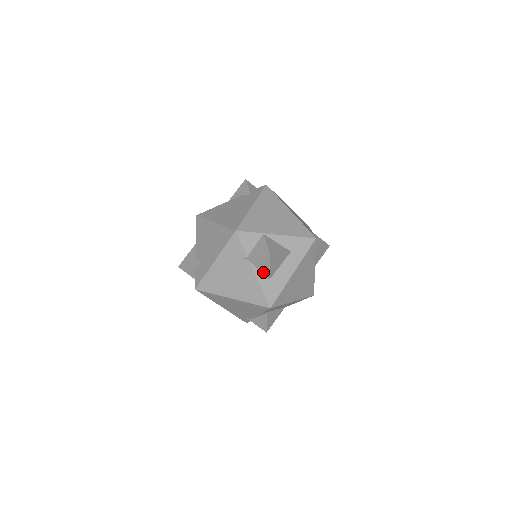
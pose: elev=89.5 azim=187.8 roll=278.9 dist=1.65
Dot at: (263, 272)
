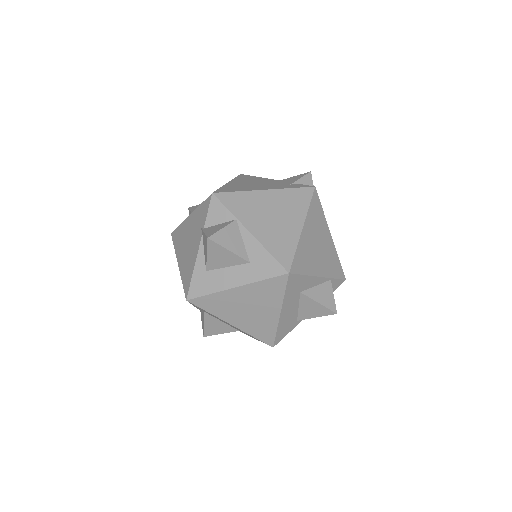
Dot at: (205, 257)
